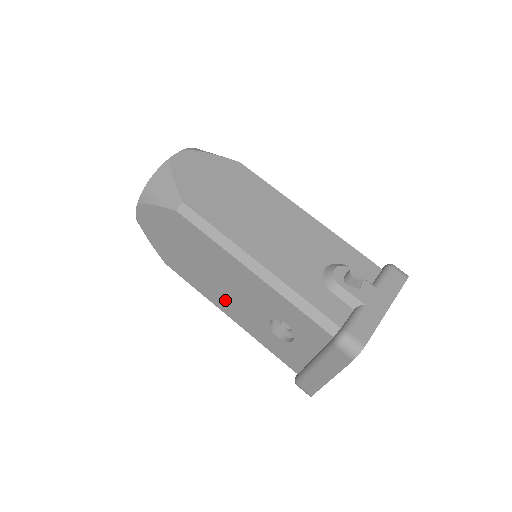
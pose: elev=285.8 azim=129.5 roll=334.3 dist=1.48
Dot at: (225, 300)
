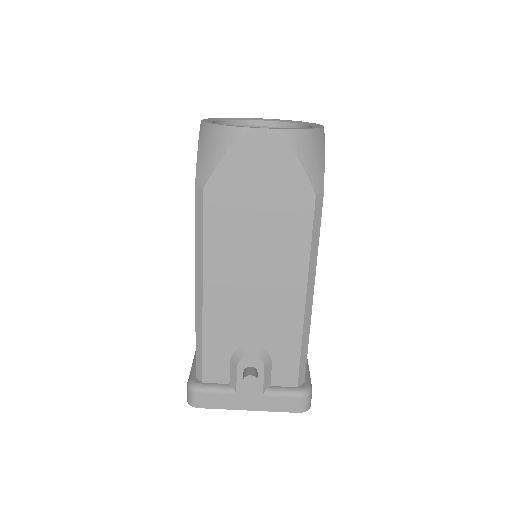
Dot at: occluded
